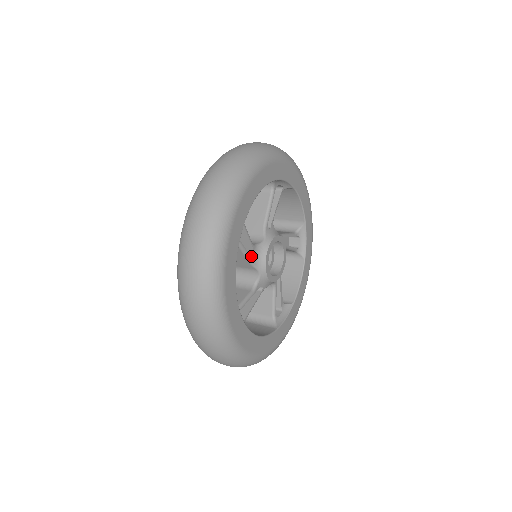
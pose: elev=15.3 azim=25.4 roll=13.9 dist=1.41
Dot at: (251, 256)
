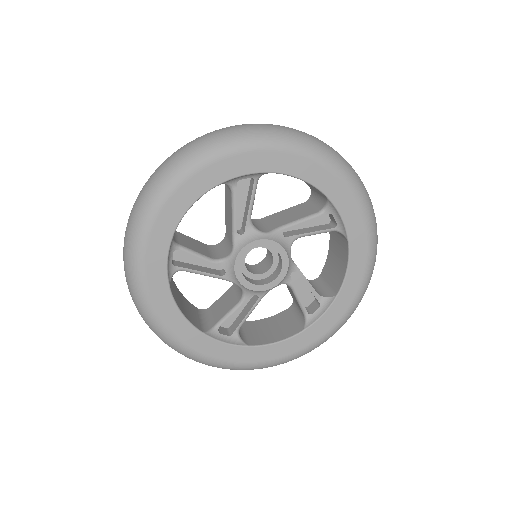
Dot at: (224, 270)
